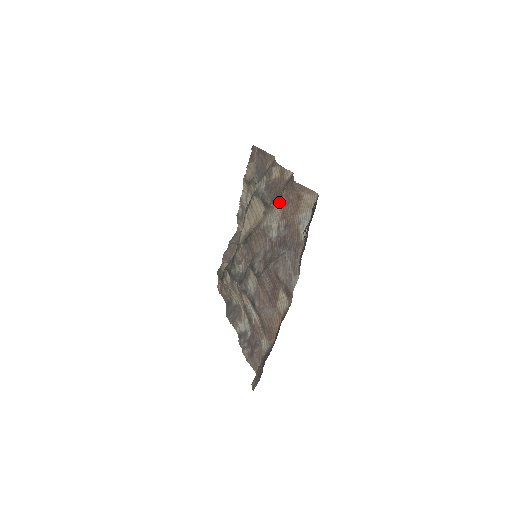
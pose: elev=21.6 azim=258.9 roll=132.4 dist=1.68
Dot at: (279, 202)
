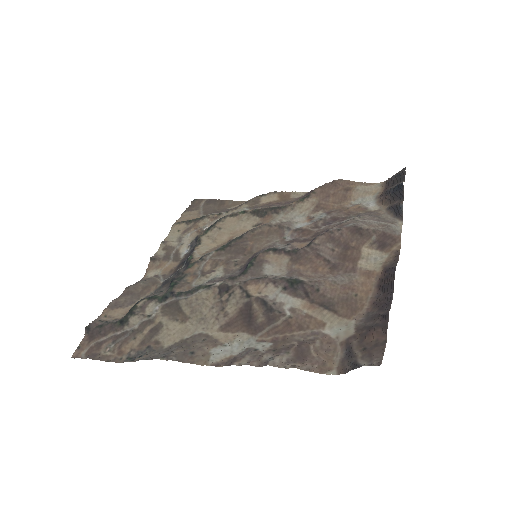
Dot at: (310, 197)
